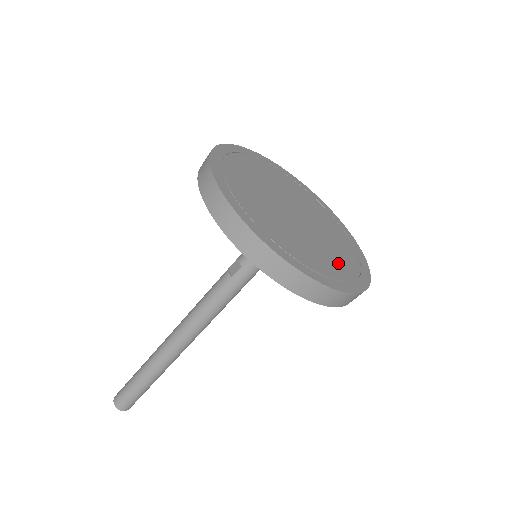
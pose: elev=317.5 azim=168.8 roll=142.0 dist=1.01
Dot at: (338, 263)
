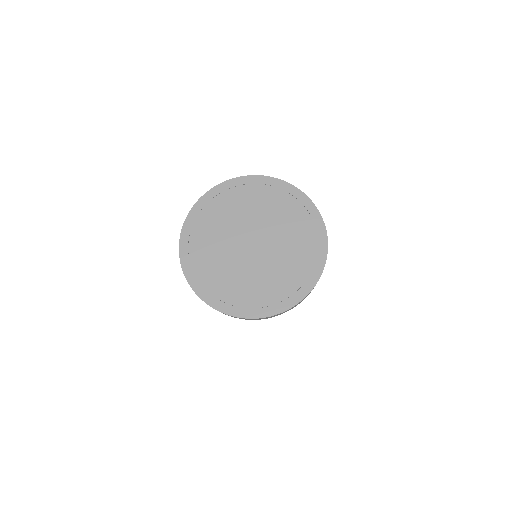
Dot at: (299, 231)
